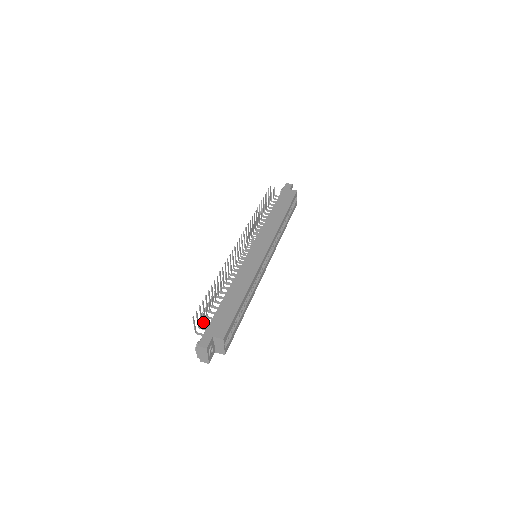
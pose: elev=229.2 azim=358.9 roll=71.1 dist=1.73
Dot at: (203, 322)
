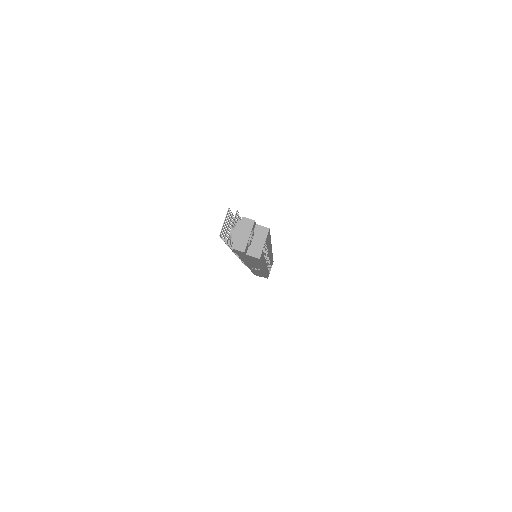
Dot at: occluded
